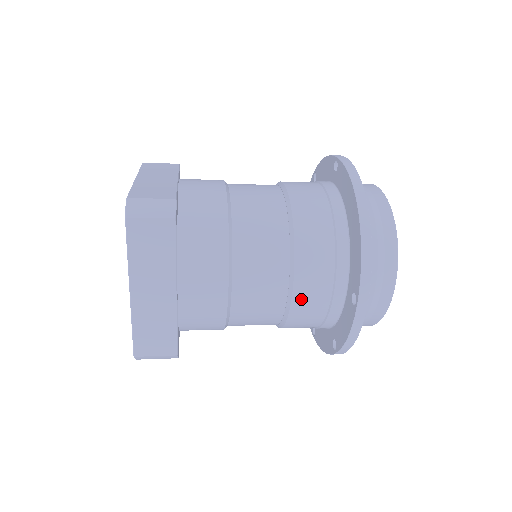
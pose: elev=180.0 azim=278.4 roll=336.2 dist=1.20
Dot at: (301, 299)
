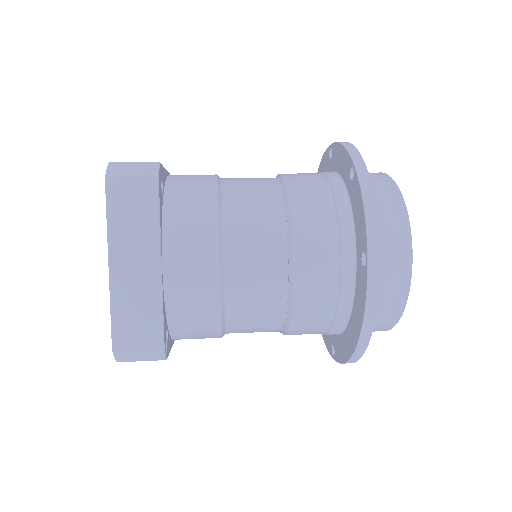
Dot at: occluded
